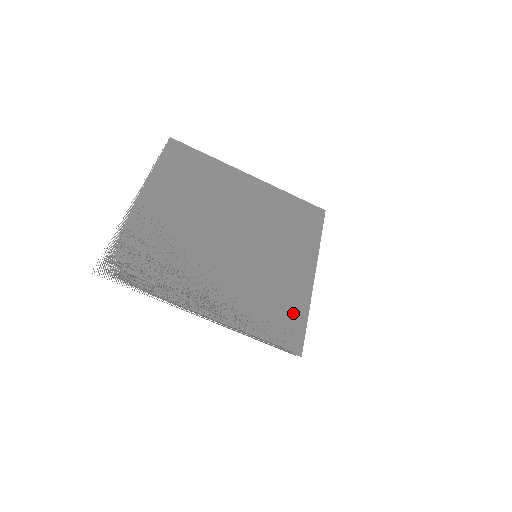
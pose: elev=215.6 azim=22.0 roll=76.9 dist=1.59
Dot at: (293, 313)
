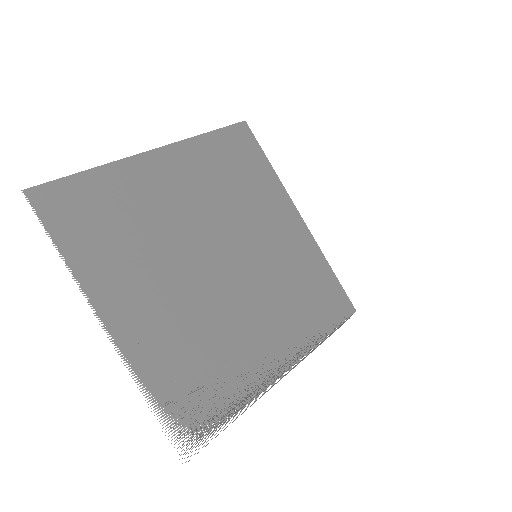
Dot at: (323, 279)
